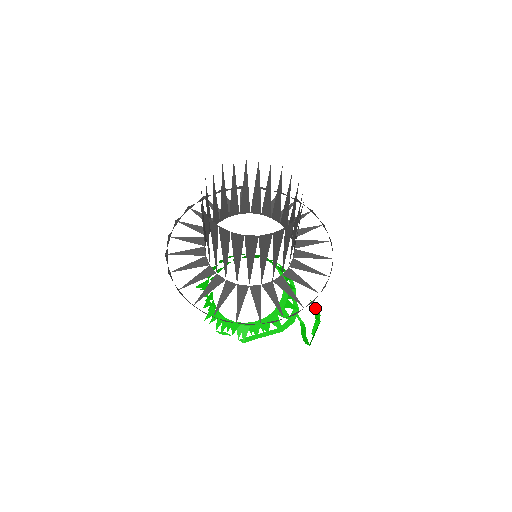
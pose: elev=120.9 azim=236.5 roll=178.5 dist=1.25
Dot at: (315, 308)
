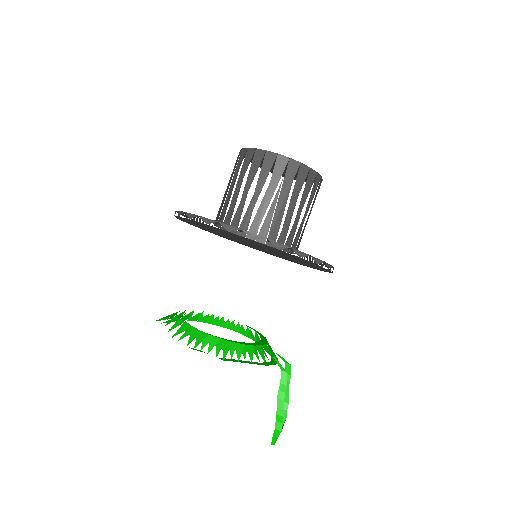
Dot at: occluded
